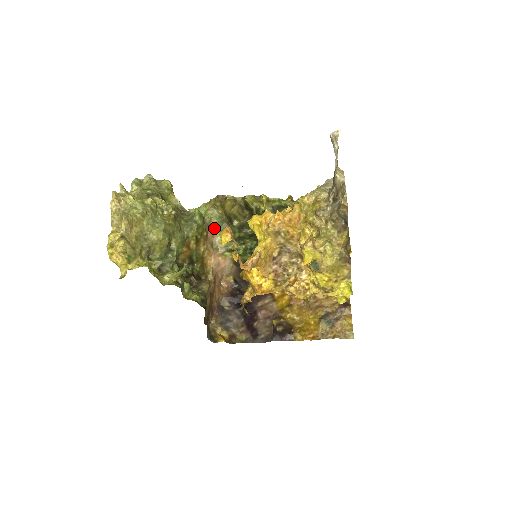
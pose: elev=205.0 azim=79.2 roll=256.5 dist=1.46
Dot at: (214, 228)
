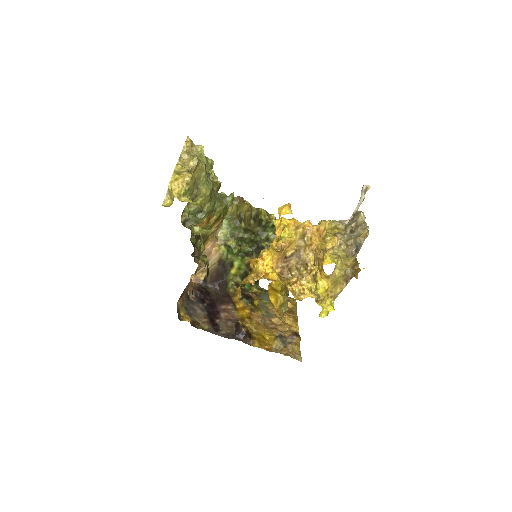
Dot at: occluded
